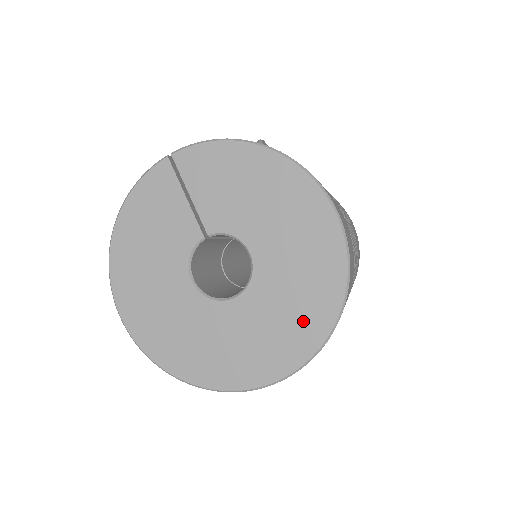
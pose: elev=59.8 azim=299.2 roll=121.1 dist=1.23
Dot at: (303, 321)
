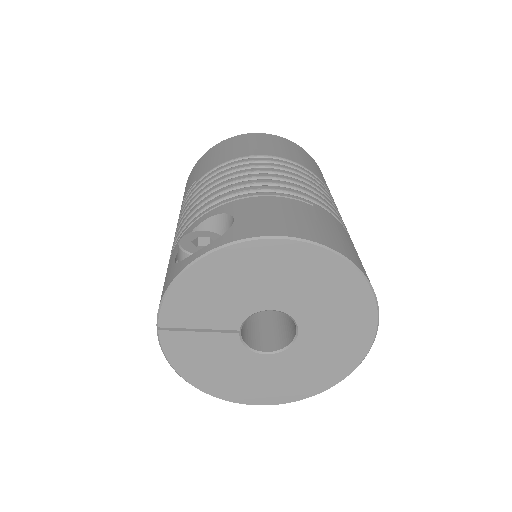
Dot at: (348, 299)
